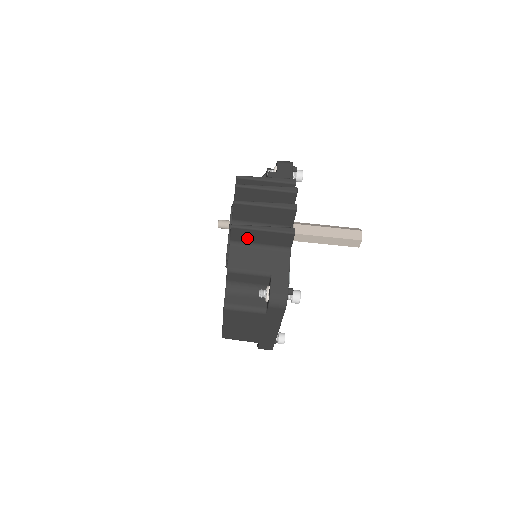
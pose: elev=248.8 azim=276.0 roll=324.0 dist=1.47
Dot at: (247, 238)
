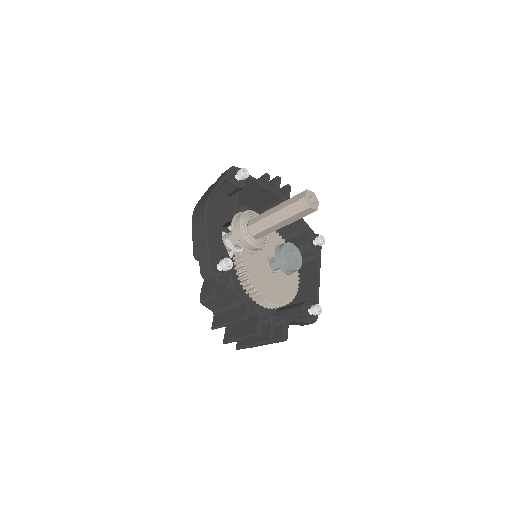
Dot at: occluded
